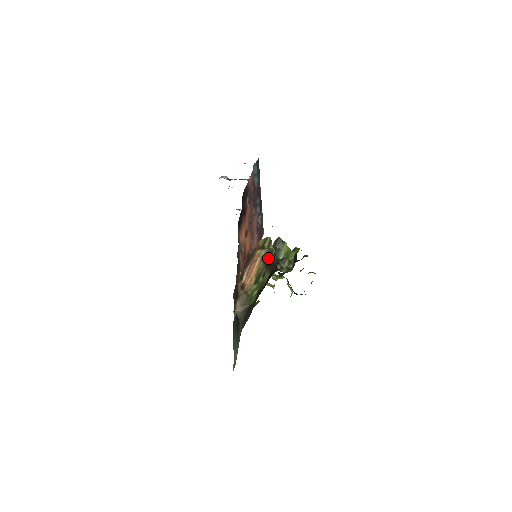
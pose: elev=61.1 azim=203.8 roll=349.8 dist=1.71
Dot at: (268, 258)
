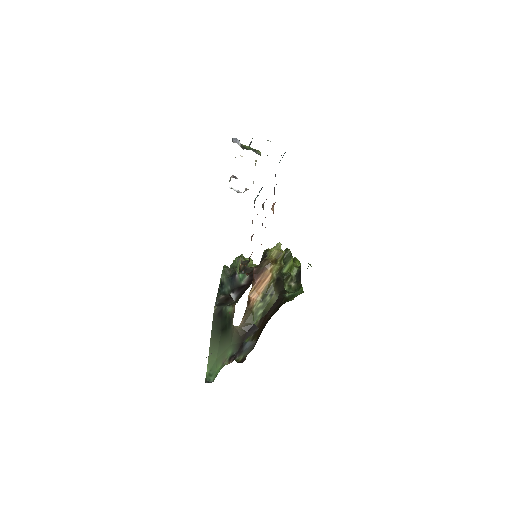
Dot at: (278, 275)
